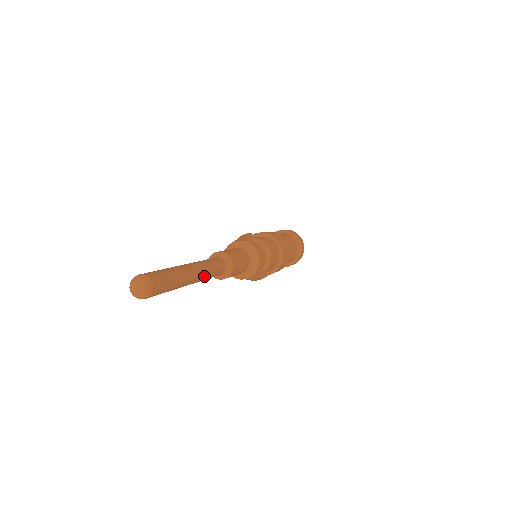
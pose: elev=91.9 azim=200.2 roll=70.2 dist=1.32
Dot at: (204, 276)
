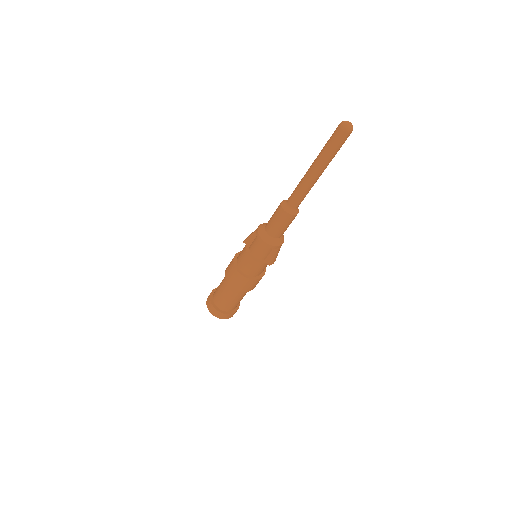
Dot at: occluded
